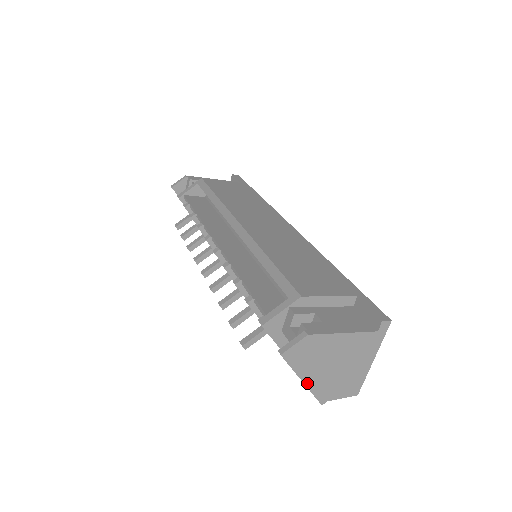
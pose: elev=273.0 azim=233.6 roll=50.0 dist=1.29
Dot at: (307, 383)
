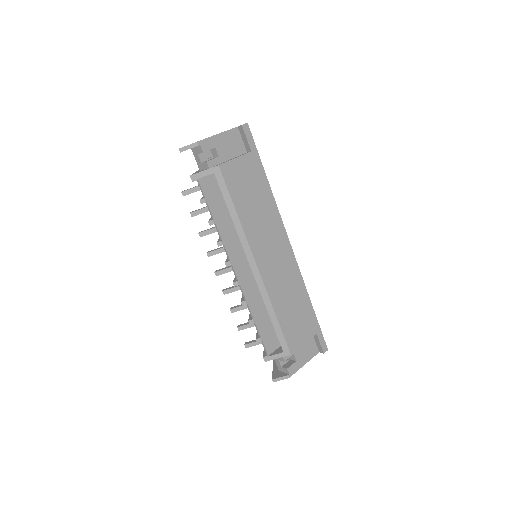
Dot at: occluded
